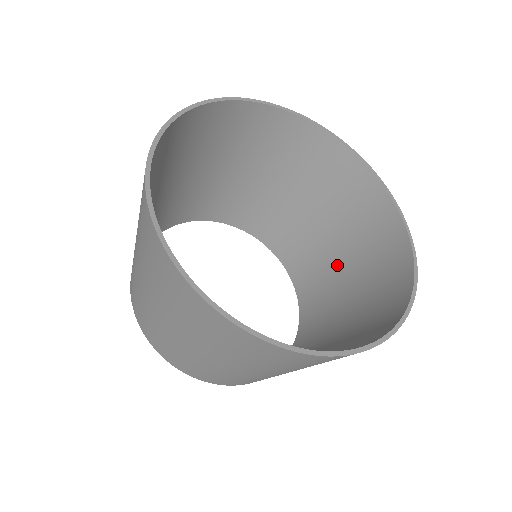
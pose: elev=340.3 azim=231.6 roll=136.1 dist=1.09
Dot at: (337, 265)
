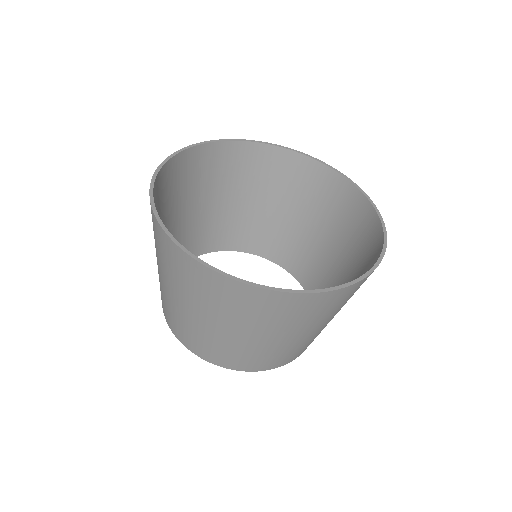
Dot at: occluded
